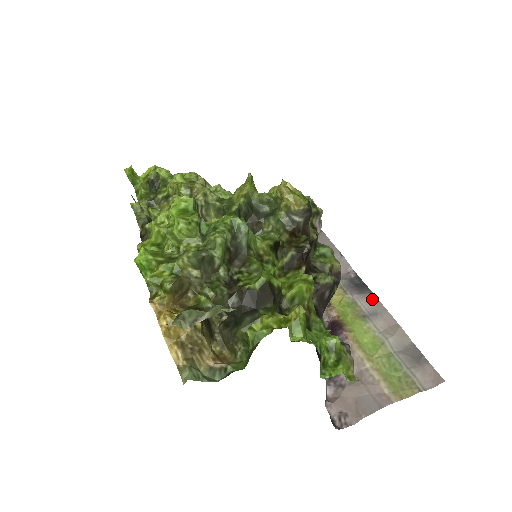
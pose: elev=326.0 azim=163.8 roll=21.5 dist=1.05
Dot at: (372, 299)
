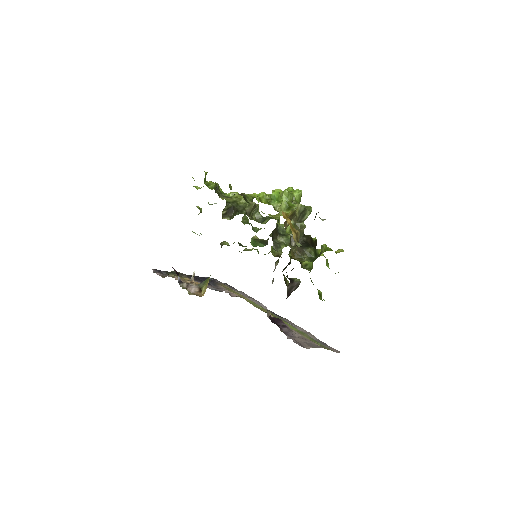
Dot at: (288, 321)
